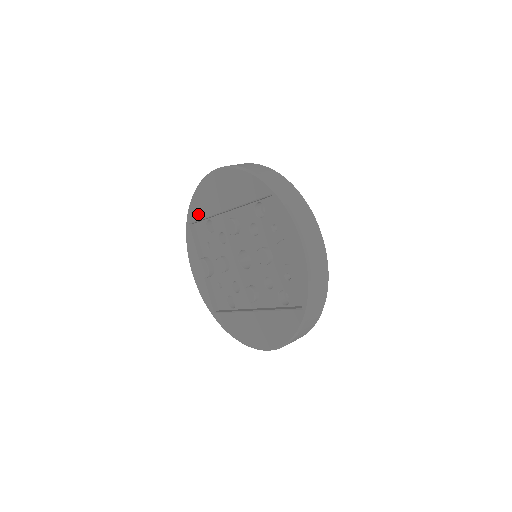
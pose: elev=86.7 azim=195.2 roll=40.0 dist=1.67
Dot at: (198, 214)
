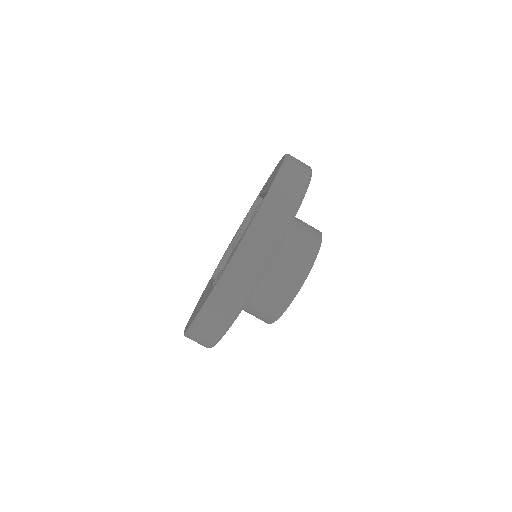
Dot at: occluded
